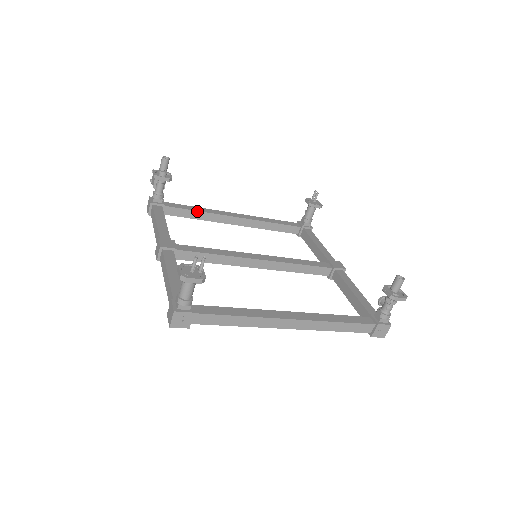
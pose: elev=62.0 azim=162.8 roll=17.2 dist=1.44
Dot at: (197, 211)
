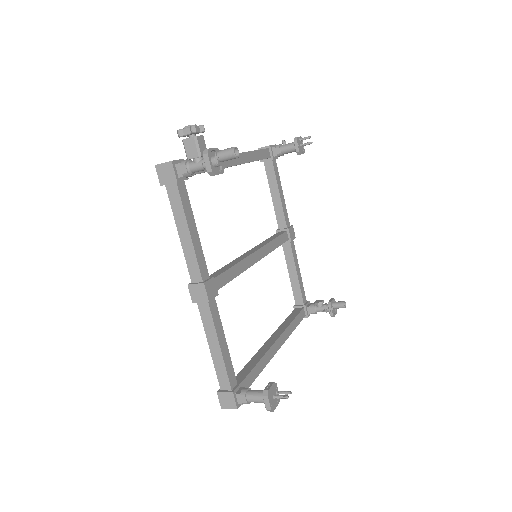
Dot at: occluded
